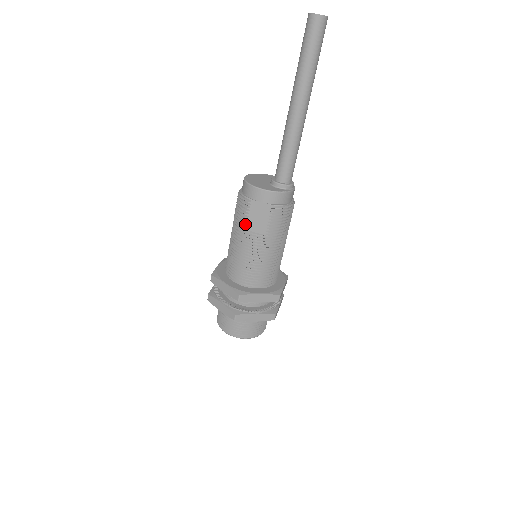
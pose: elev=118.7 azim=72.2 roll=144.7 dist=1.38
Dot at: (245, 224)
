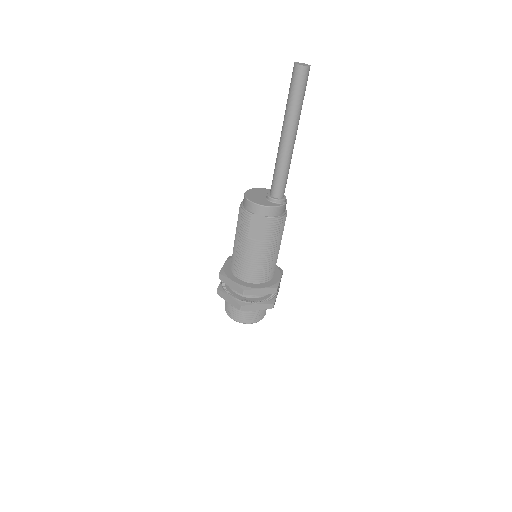
Dot at: (247, 233)
